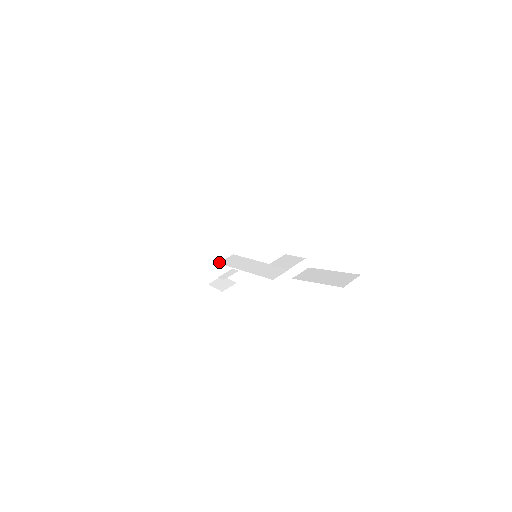
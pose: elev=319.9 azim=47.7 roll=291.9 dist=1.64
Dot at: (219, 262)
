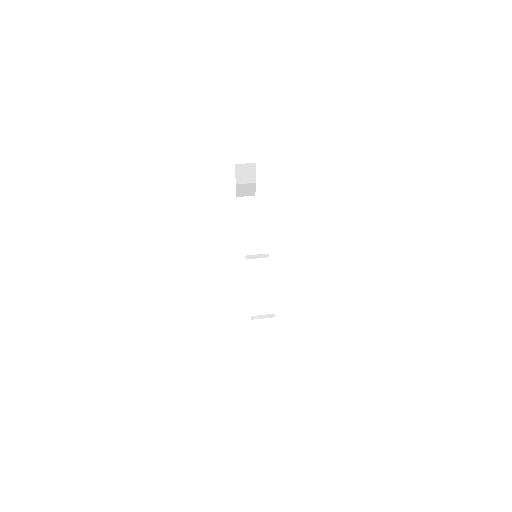
Dot at: (240, 211)
